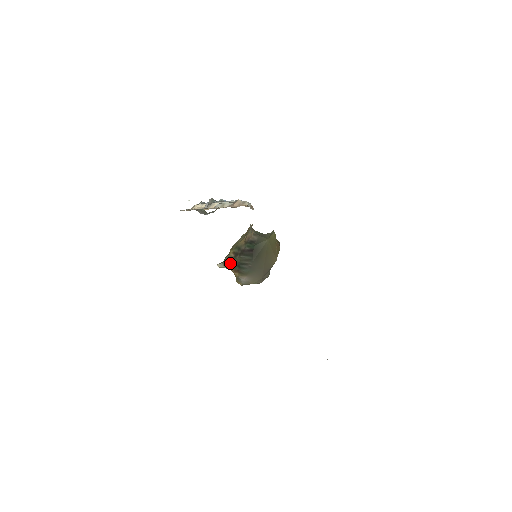
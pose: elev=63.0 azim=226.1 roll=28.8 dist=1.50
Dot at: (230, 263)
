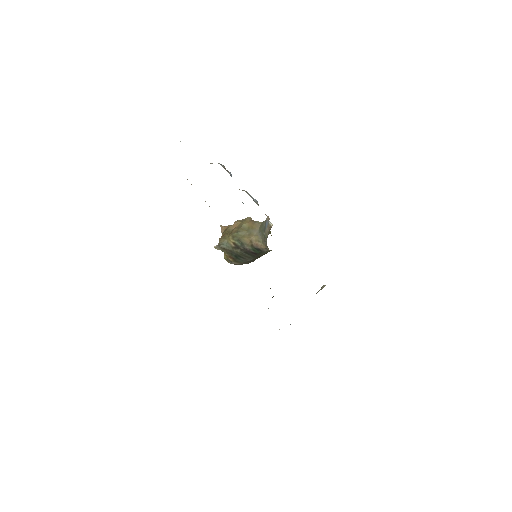
Dot at: (228, 250)
